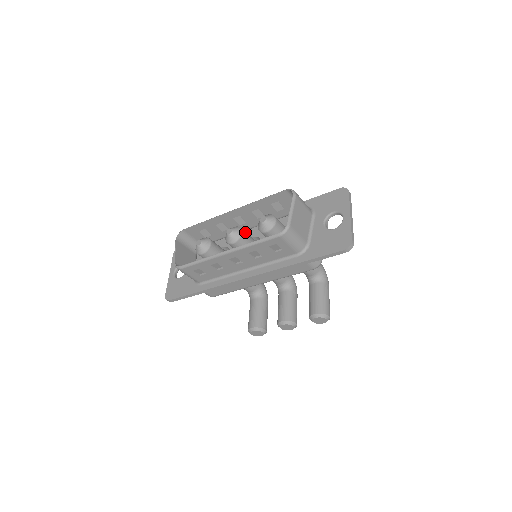
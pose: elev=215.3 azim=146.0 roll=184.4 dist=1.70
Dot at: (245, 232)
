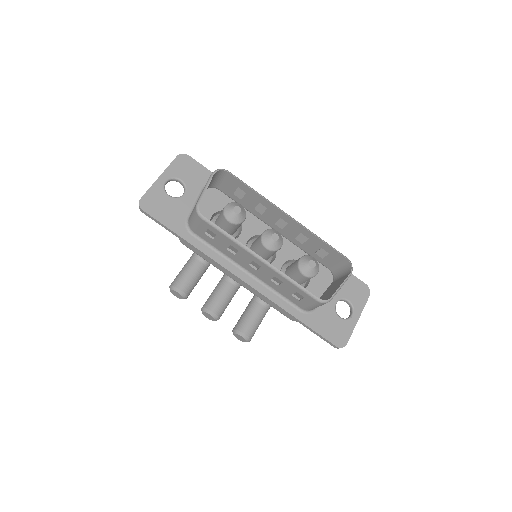
Dot at: occluded
